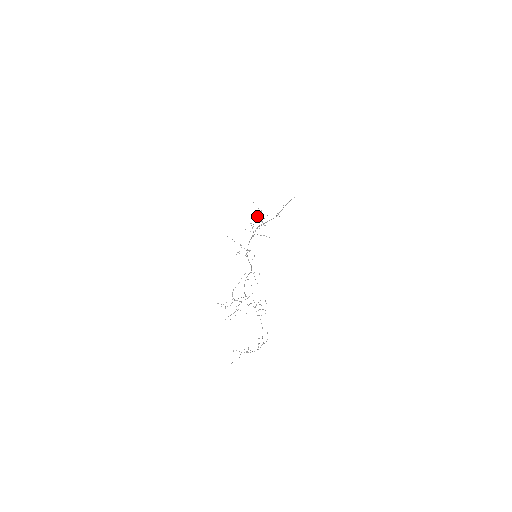
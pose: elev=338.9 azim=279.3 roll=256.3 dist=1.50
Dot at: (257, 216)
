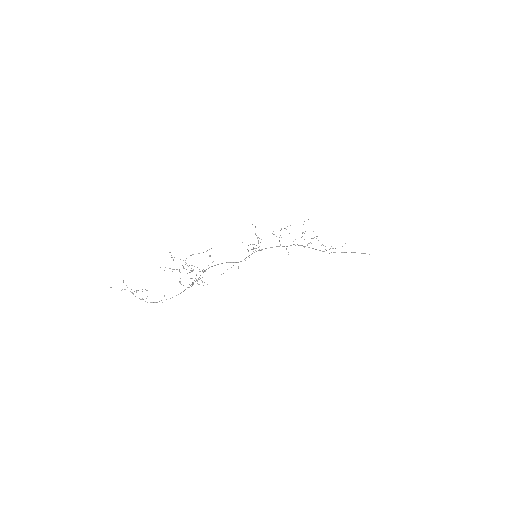
Dot at: (287, 226)
